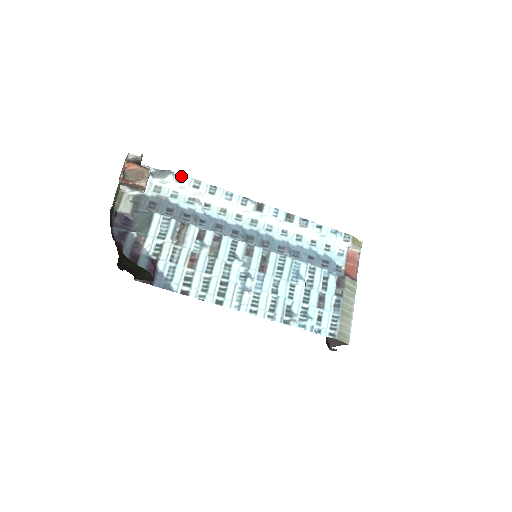
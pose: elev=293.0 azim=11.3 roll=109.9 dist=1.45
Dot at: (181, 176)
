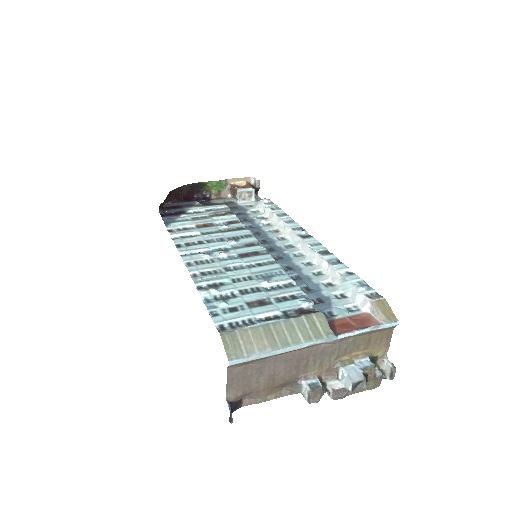
Dot at: (272, 203)
